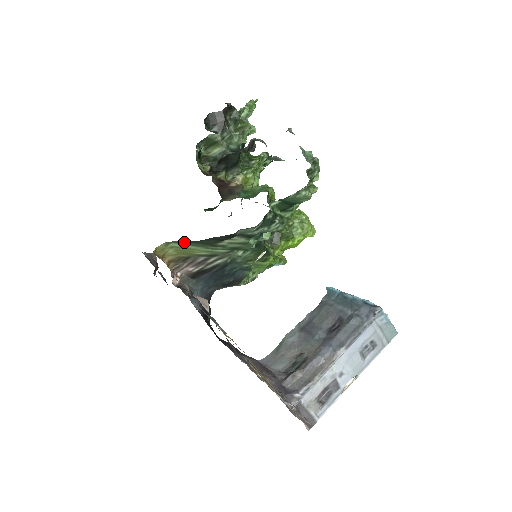
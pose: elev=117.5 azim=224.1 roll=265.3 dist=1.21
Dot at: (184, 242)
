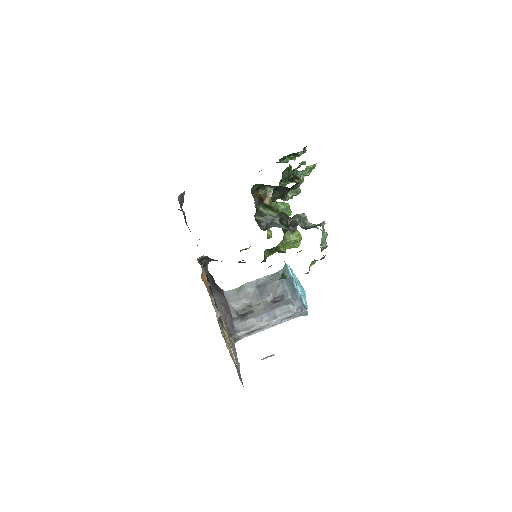
Dot at: occluded
